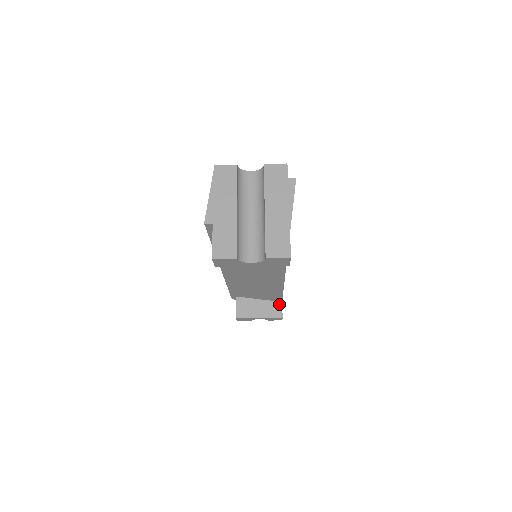
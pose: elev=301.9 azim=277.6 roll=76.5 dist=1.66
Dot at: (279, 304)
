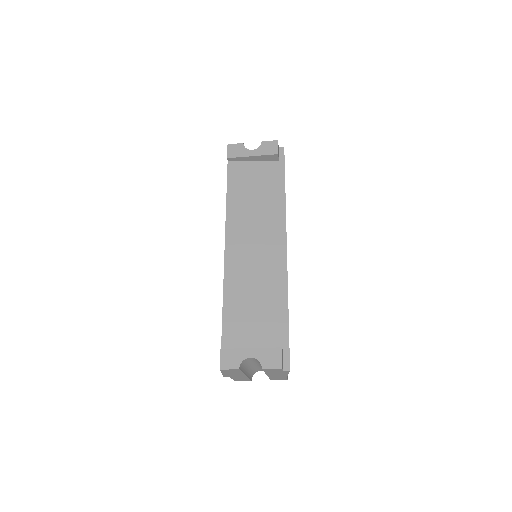
Dot at: occluded
